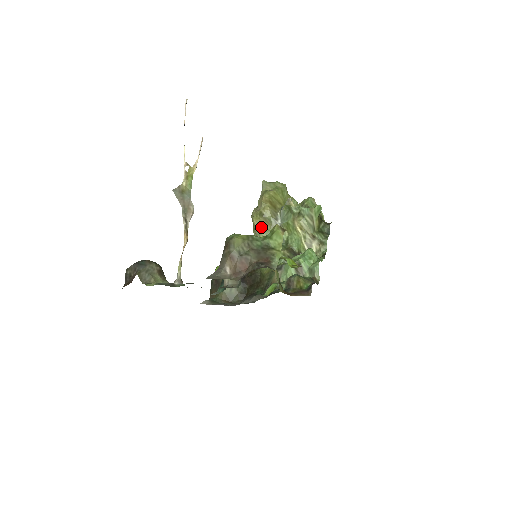
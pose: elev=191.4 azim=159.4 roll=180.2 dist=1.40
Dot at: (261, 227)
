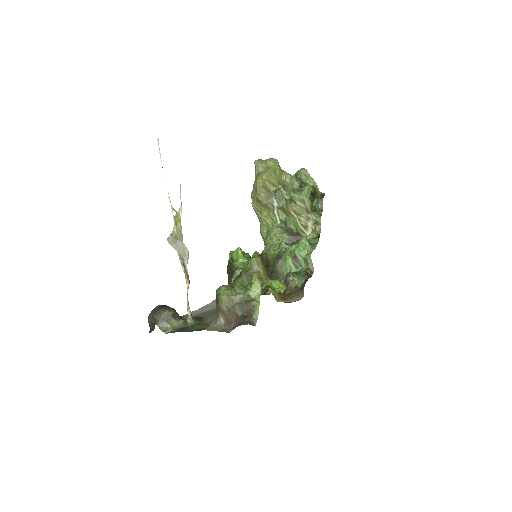
Dot at: (260, 211)
